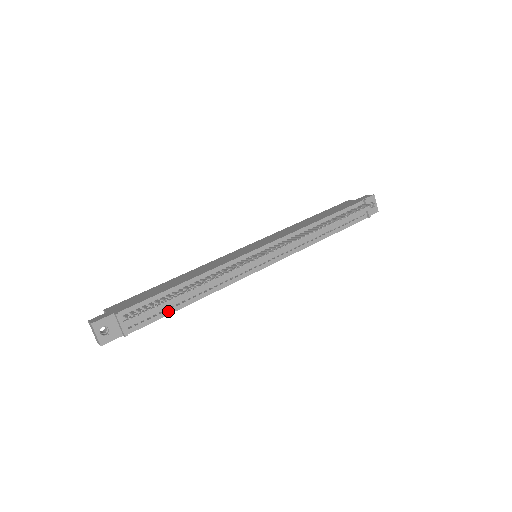
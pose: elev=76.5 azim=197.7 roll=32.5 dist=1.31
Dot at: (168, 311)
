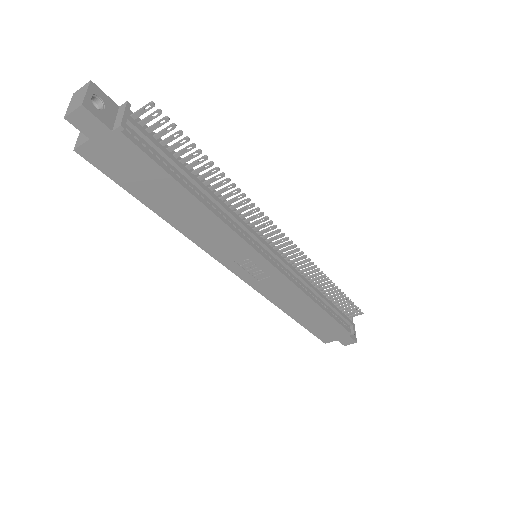
Dot at: (172, 173)
